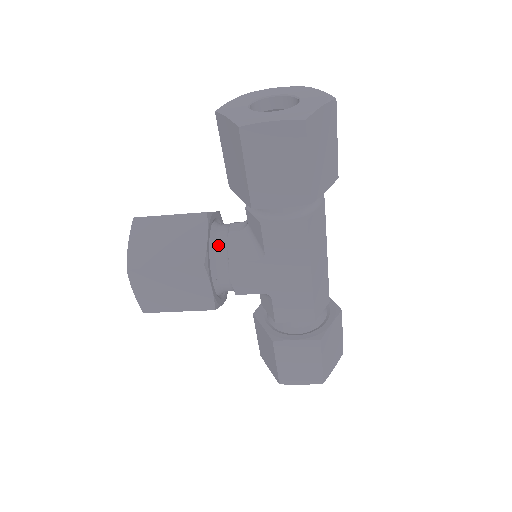
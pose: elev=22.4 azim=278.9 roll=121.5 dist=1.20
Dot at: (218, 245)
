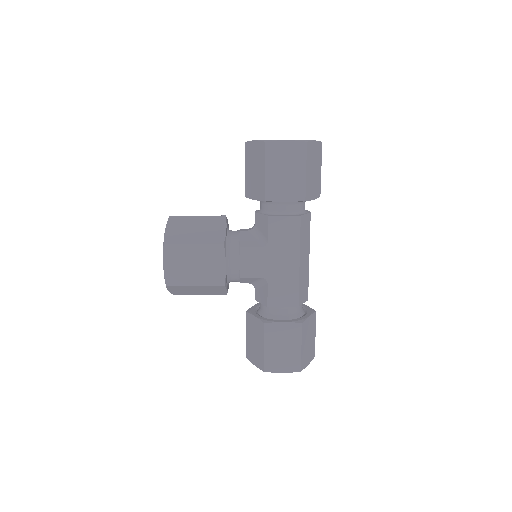
Dot at: (232, 238)
